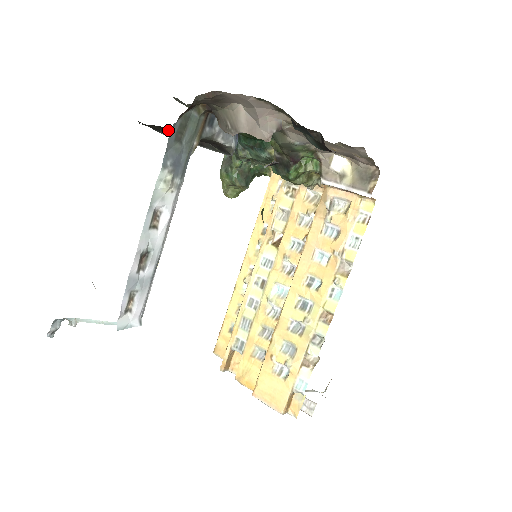
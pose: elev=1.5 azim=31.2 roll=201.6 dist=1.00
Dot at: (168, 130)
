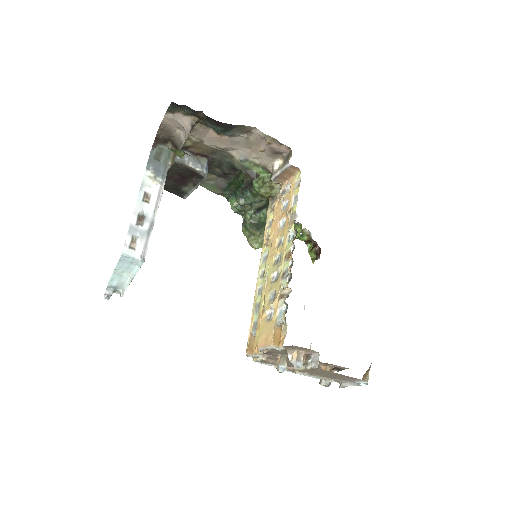
Dot at: (174, 181)
